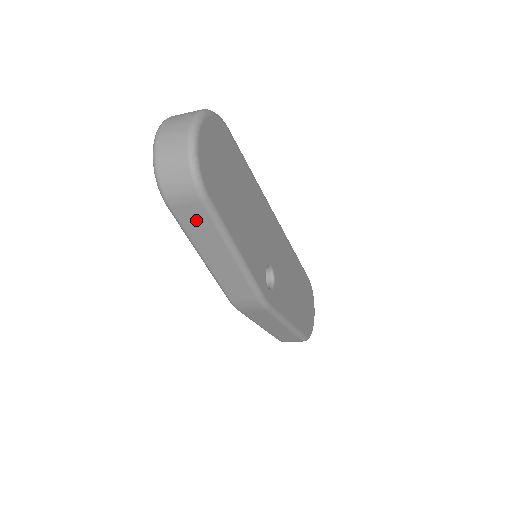
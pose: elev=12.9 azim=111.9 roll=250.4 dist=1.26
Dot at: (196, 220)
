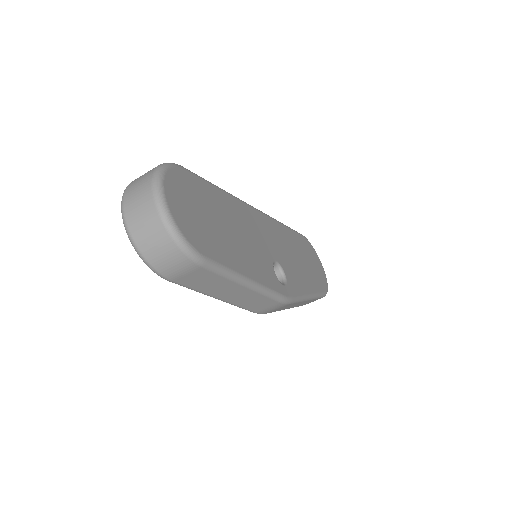
Dot at: (201, 279)
